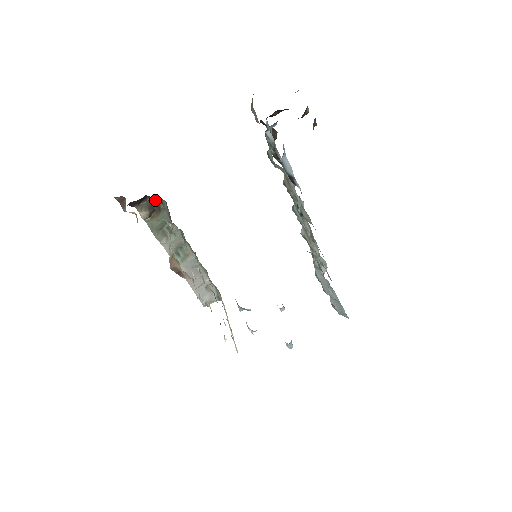
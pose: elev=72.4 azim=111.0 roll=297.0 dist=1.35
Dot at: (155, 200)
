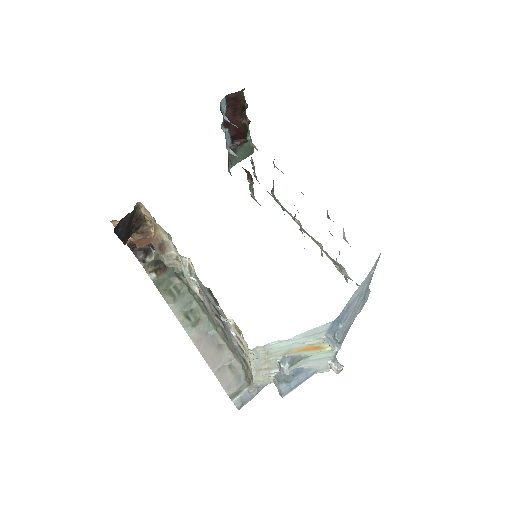
Dot at: occluded
